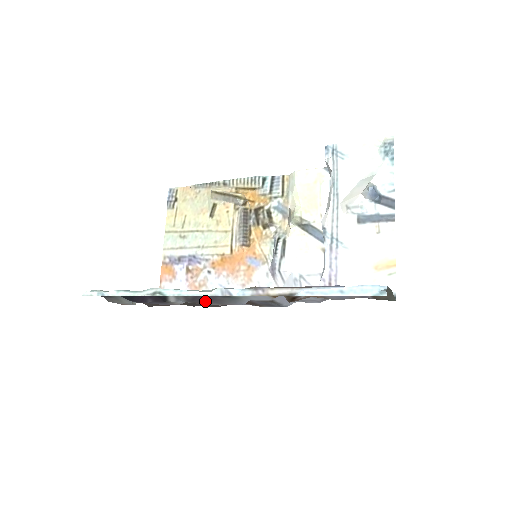
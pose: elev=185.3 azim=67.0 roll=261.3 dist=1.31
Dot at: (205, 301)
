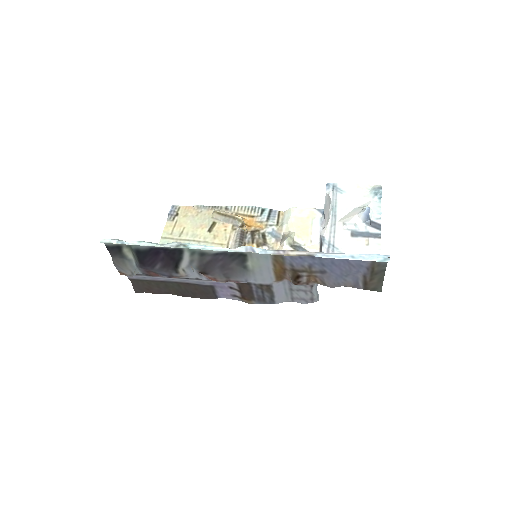
Dot at: (217, 268)
